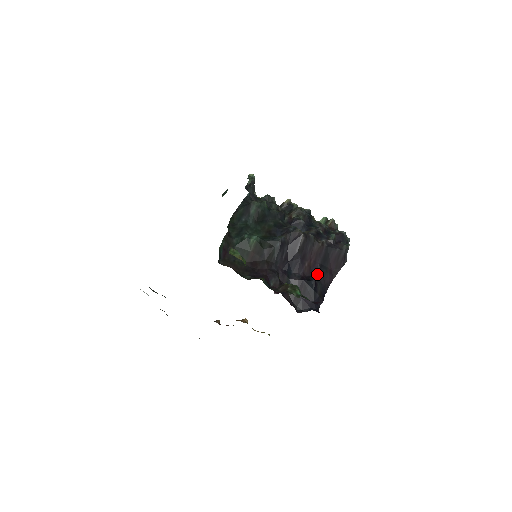
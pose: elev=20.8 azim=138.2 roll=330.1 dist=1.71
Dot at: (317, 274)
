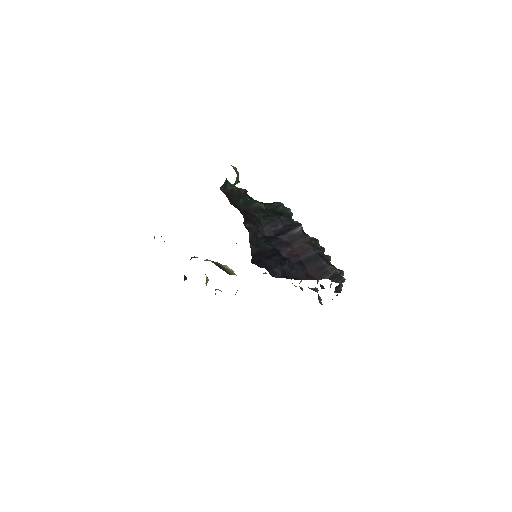
Dot at: (293, 264)
